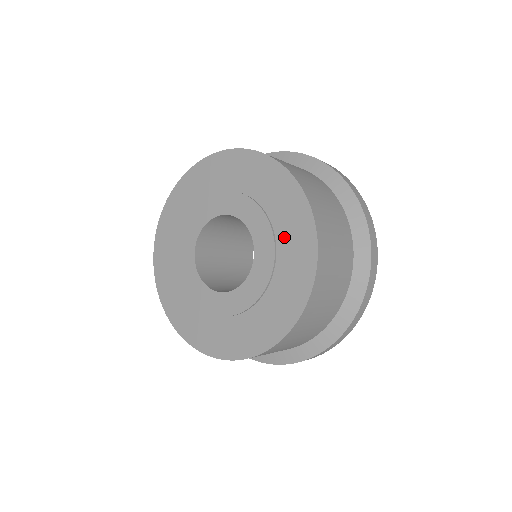
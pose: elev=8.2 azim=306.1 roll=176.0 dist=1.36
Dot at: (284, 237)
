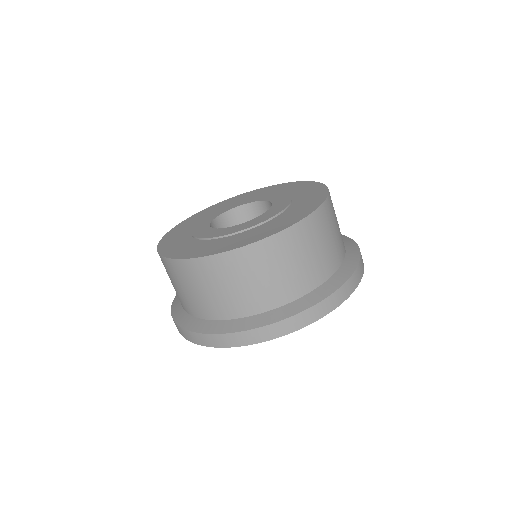
Dot at: (299, 195)
